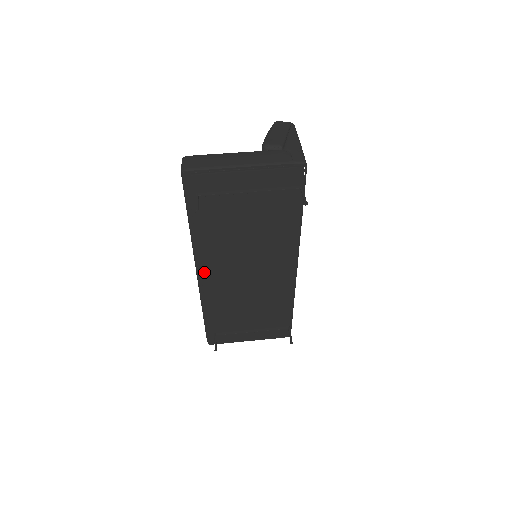
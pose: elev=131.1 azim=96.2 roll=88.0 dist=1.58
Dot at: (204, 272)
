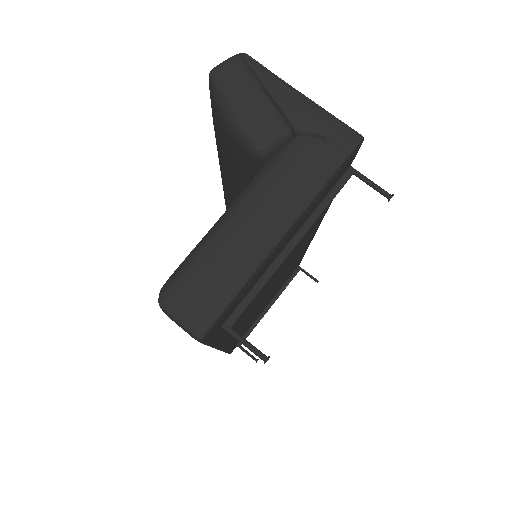
Dot at: (229, 341)
